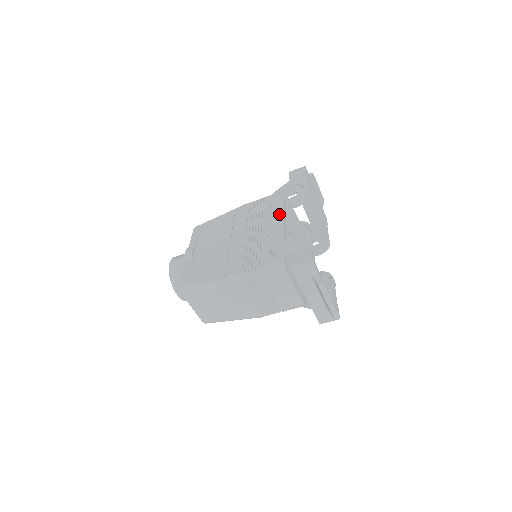
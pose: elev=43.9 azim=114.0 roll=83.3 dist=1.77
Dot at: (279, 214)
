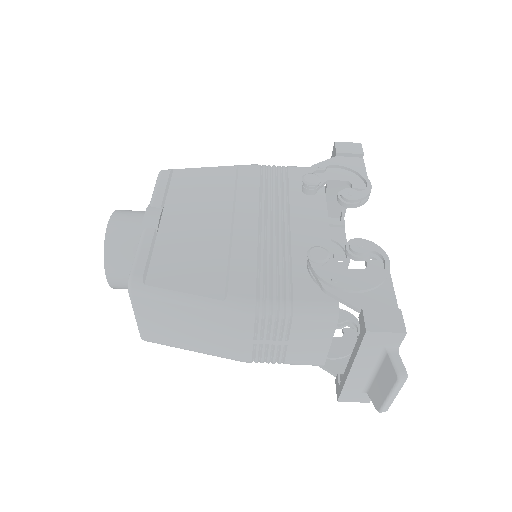
Dot at: (319, 208)
